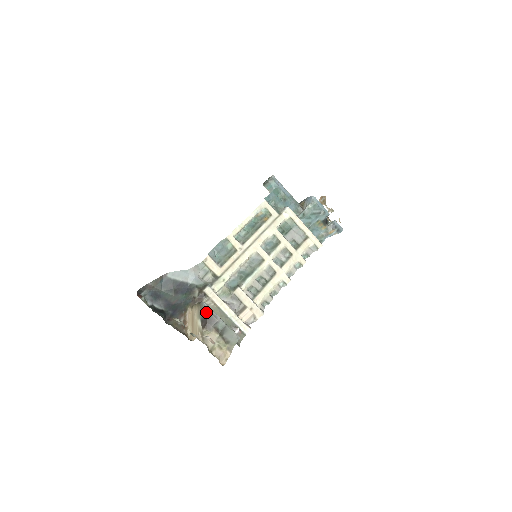
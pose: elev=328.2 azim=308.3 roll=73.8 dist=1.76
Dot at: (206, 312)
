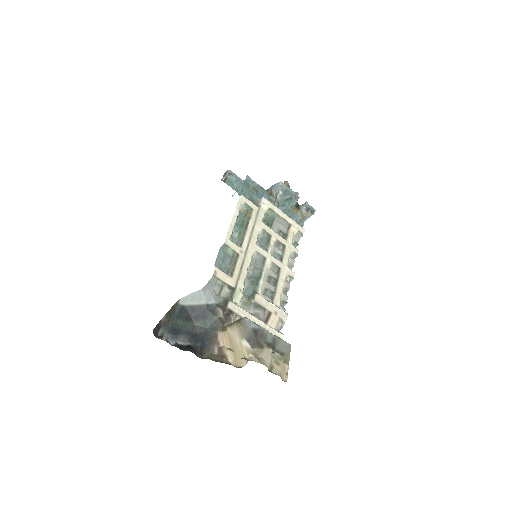
Dot at: (251, 328)
